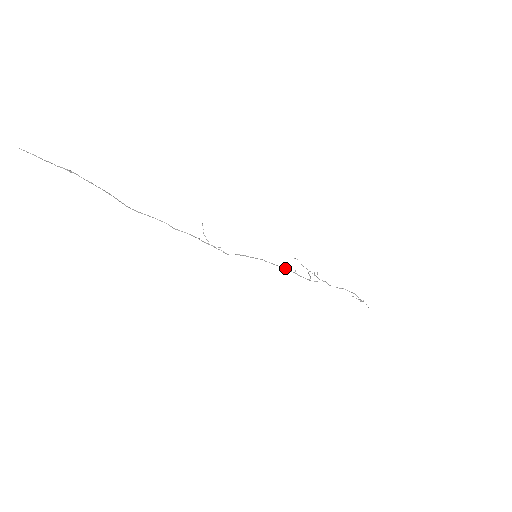
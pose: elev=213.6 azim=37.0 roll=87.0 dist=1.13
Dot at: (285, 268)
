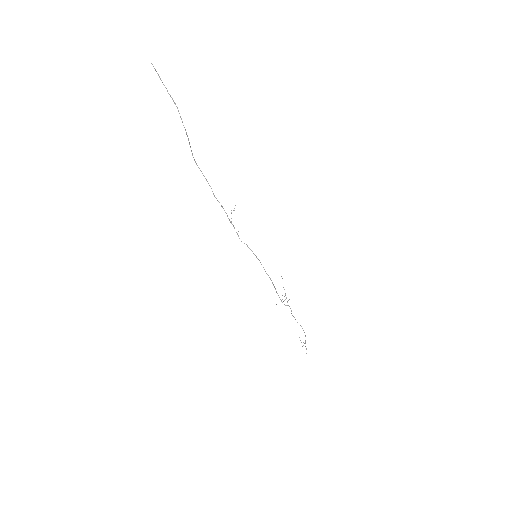
Dot at: occluded
